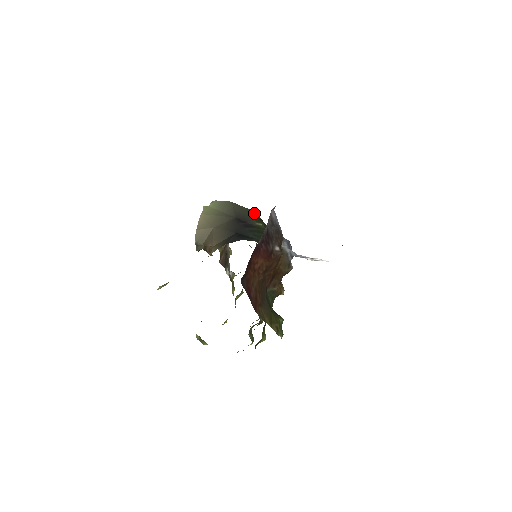
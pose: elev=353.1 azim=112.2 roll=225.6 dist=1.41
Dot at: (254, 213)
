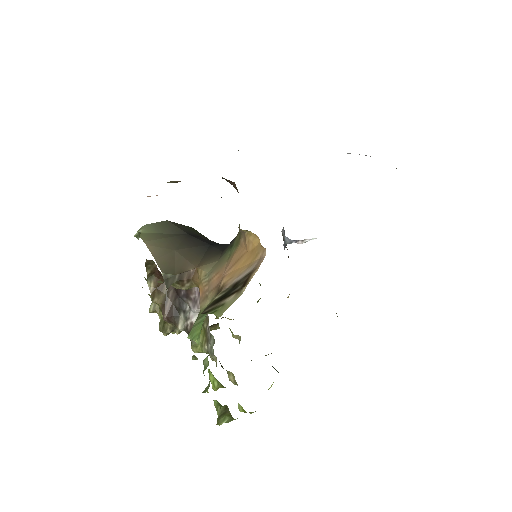
Dot at: (194, 230)
